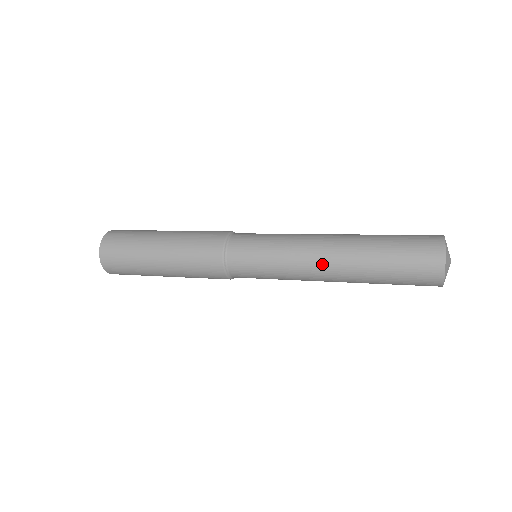
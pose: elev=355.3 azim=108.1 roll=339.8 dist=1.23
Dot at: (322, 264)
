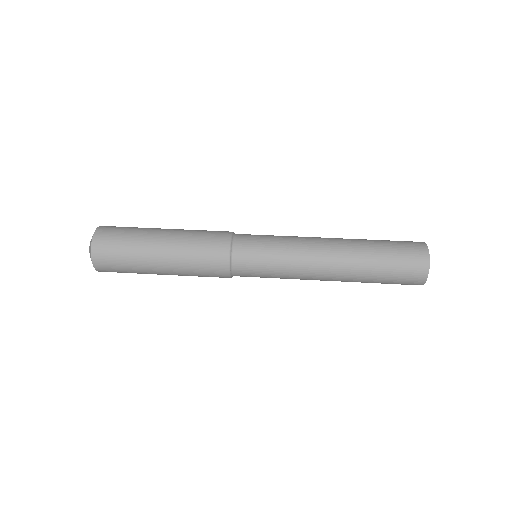
Dot at: (323, 276)
